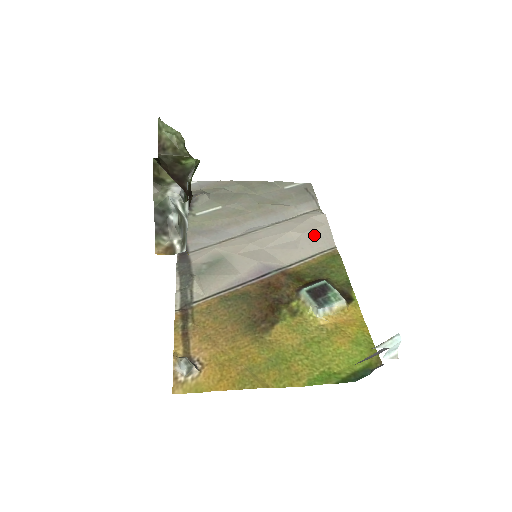
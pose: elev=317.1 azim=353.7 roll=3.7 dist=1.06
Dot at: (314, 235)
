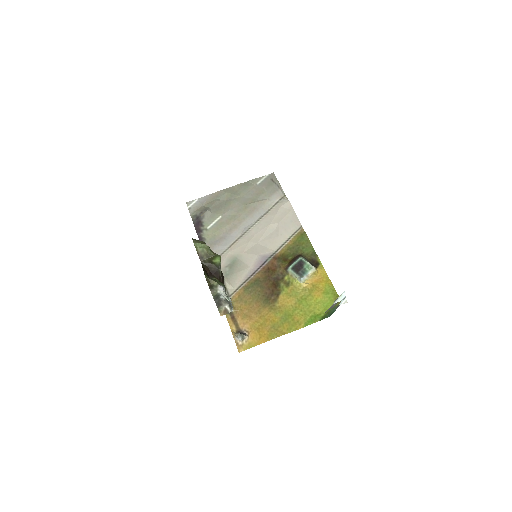
Dot at: (286, 222)
